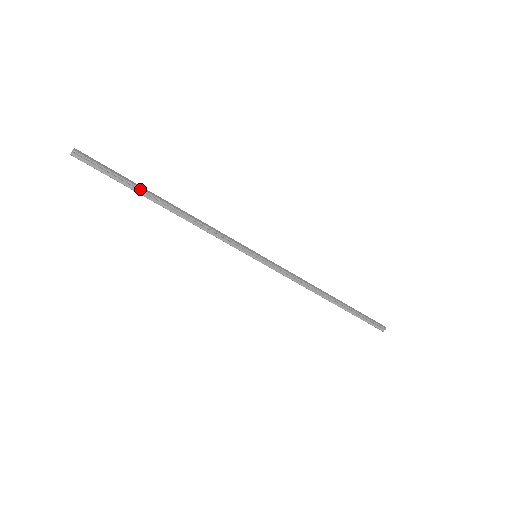
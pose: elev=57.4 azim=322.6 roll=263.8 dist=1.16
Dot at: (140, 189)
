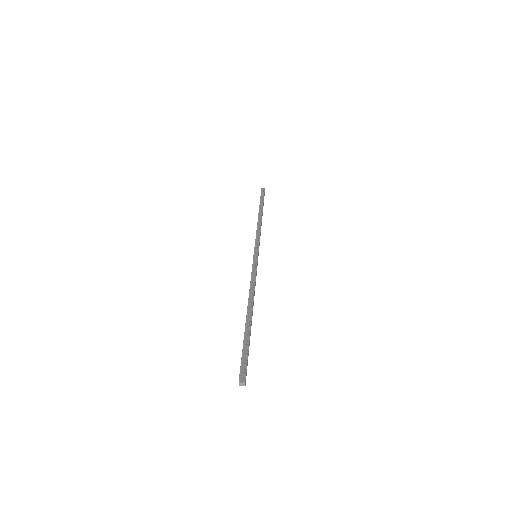
Dot at: (250, 334)
